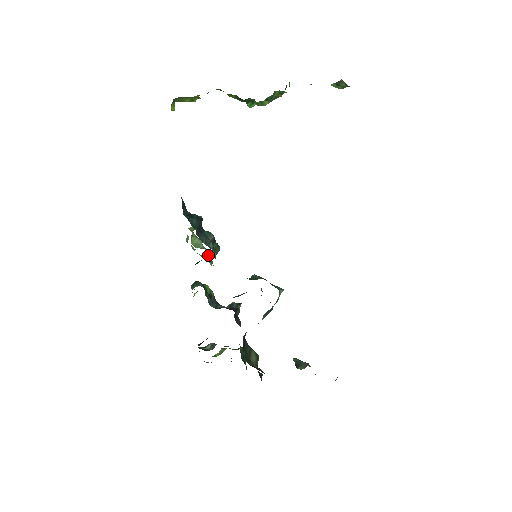
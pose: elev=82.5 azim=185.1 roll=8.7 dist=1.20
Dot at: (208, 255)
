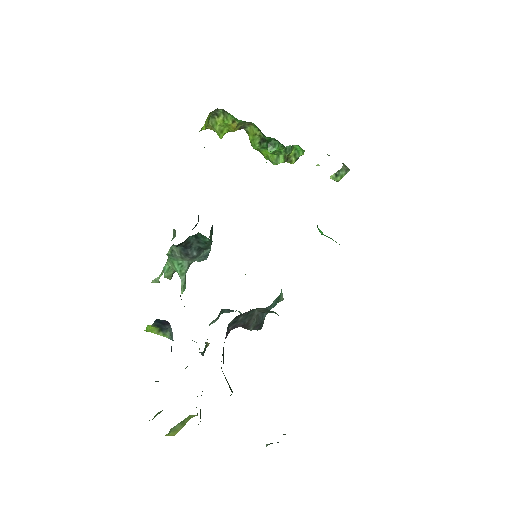
Dot at: (187, 269)
